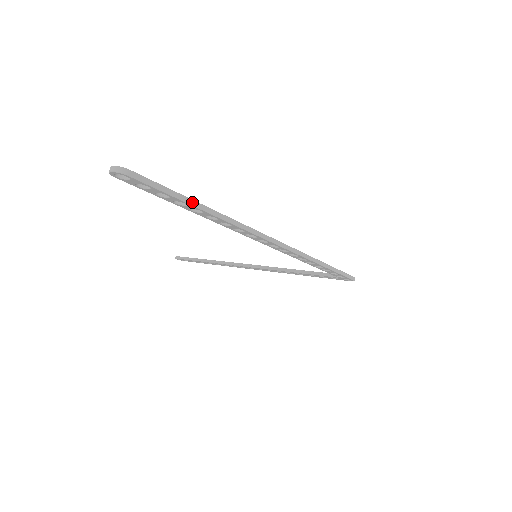
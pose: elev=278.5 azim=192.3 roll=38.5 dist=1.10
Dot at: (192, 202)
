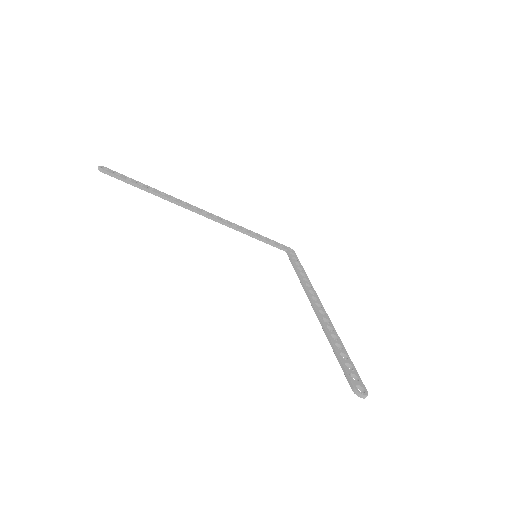
Dot at: (348, 357)
